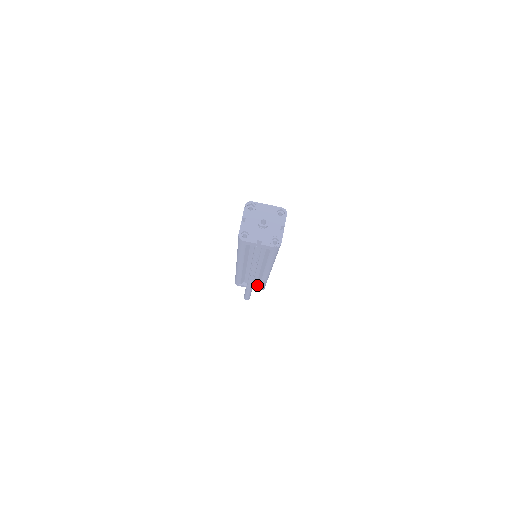
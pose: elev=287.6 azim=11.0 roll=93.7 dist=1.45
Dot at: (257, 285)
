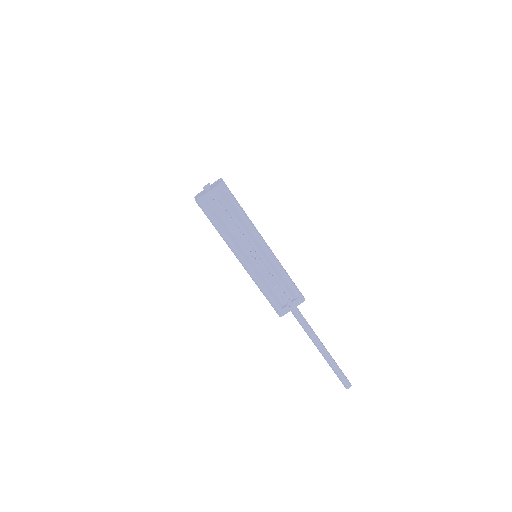
Dot at: (293, 297)
